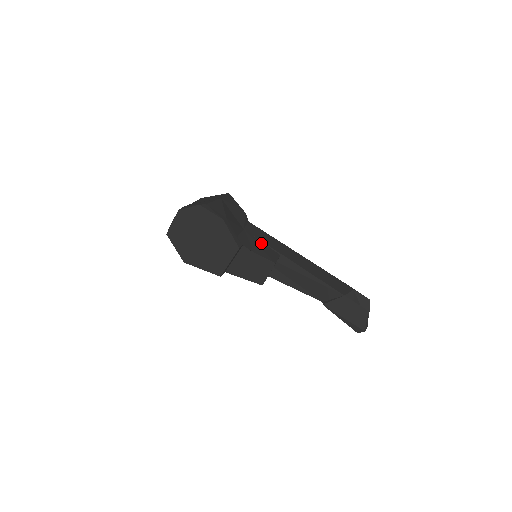
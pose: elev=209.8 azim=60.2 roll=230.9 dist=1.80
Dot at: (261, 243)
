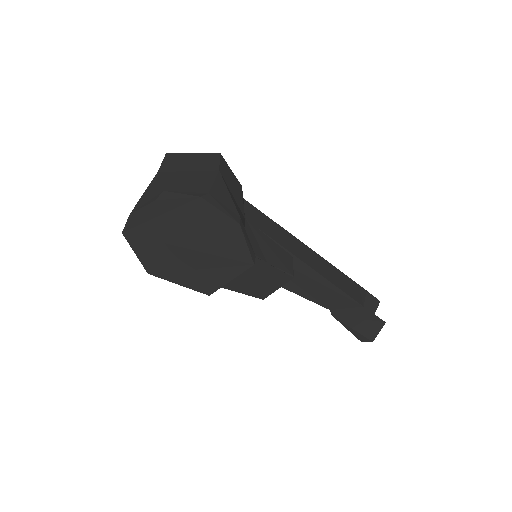
Dot at: (270, 241)
